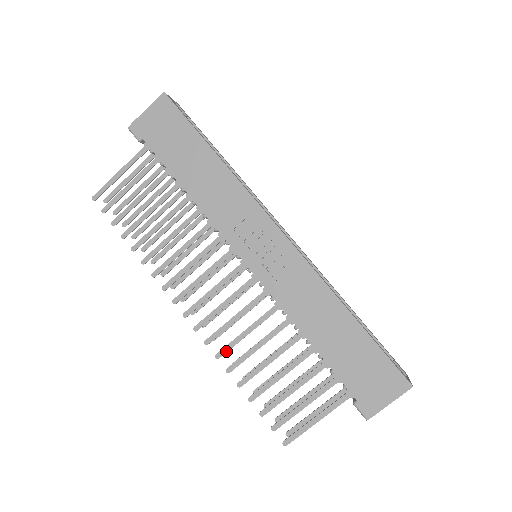
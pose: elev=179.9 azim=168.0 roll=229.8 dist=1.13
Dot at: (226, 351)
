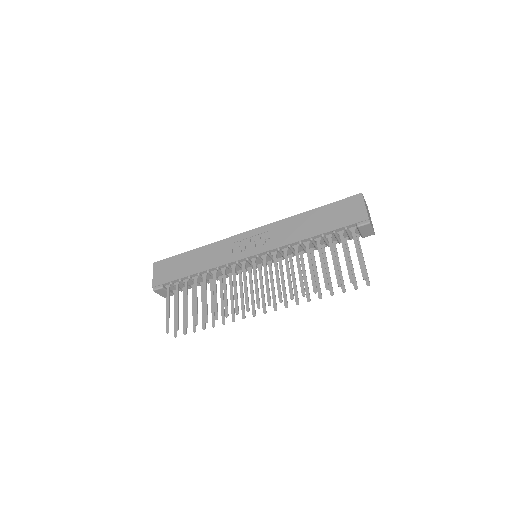
Dot at: (292, 291)
